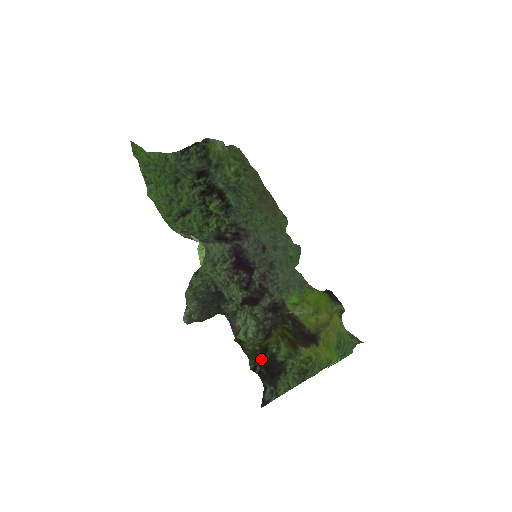
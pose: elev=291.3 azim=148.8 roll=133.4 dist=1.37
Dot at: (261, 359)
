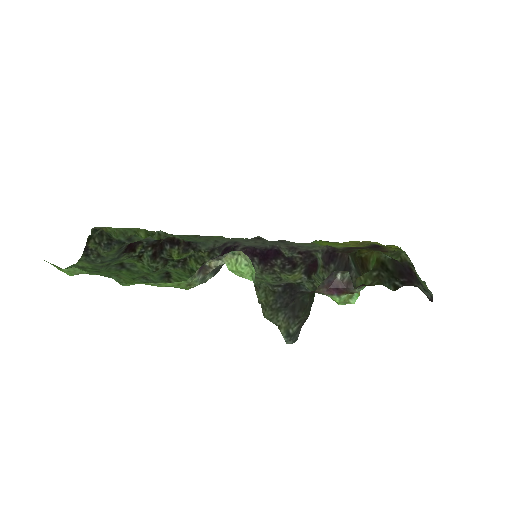
Dot at: (389, 275)
